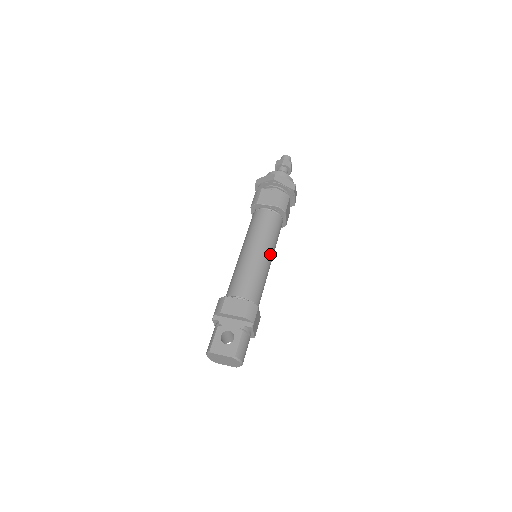
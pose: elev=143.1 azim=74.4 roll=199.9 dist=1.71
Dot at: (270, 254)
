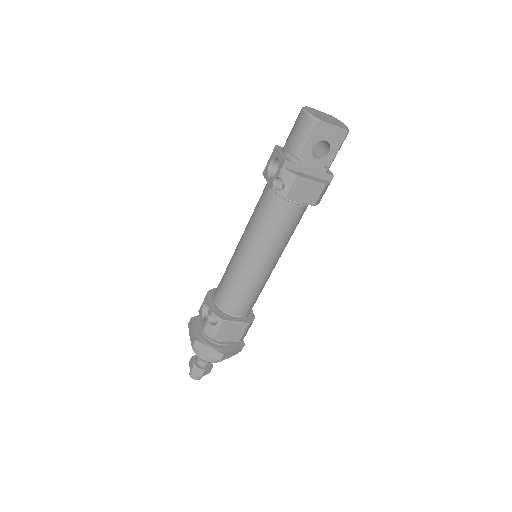
Dot at: occluded
